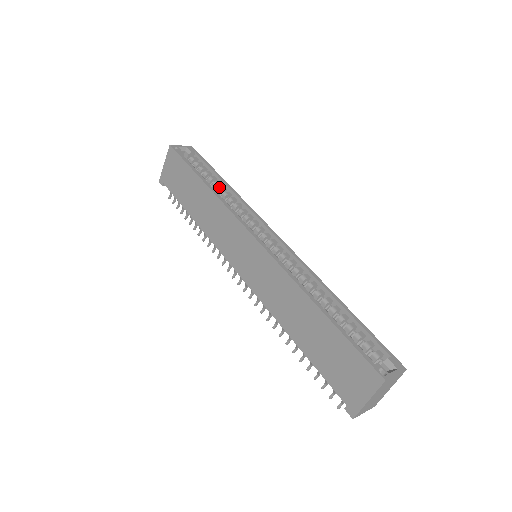
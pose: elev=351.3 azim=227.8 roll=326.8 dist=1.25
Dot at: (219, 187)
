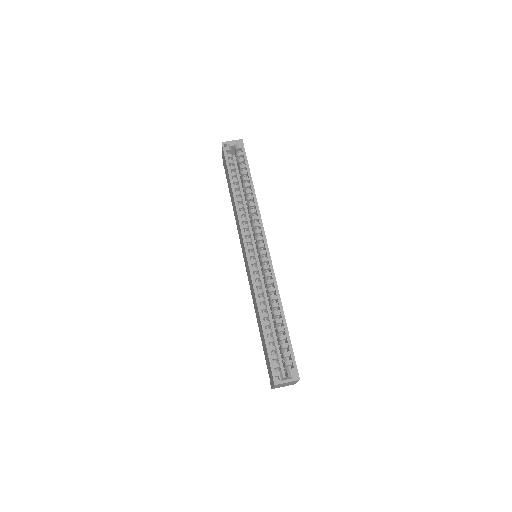
Dot at: (246, 190)
